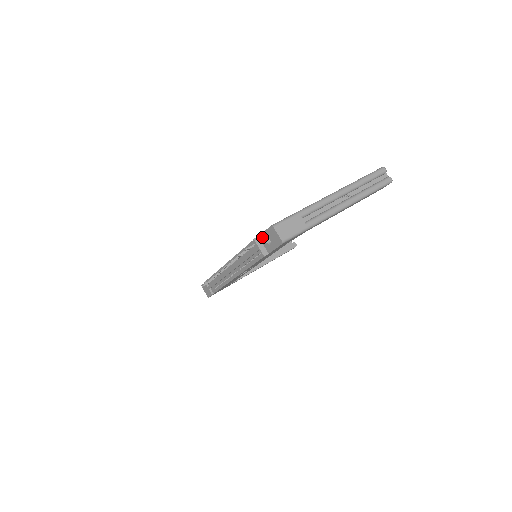
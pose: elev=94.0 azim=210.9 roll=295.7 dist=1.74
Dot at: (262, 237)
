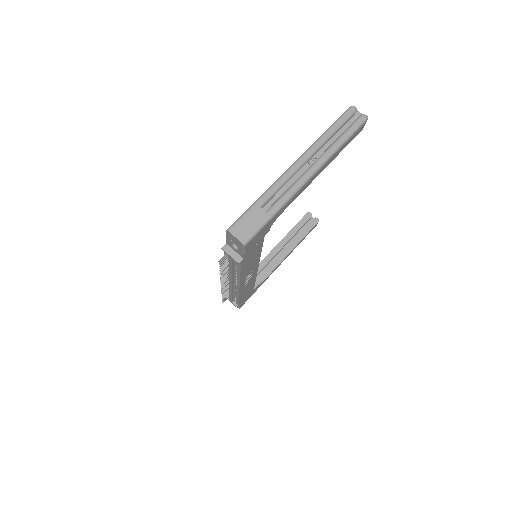
Dot at: (229, 243)
